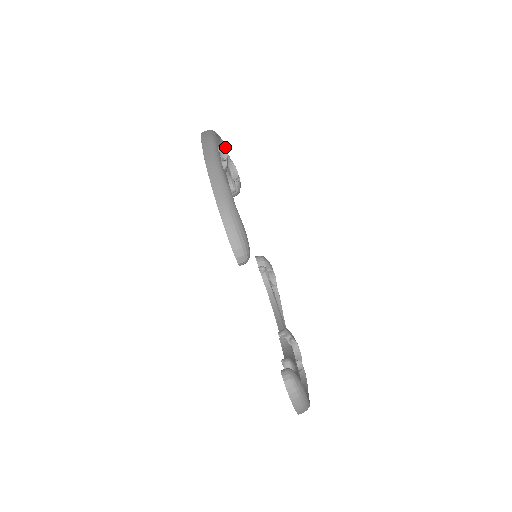
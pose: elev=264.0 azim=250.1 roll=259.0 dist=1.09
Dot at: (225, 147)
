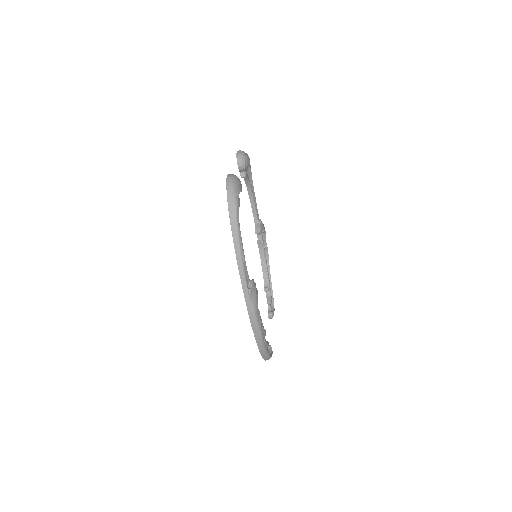
Dot at: occluded
